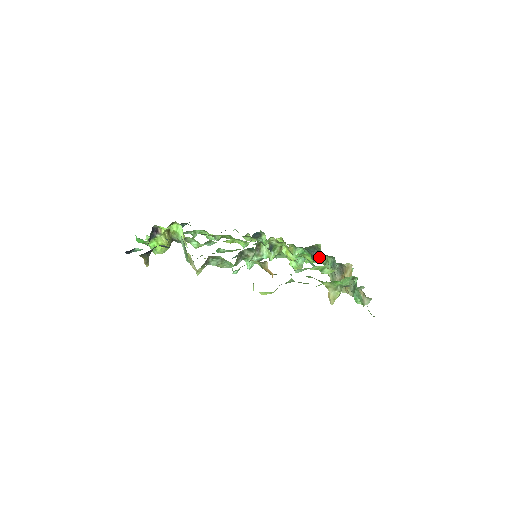
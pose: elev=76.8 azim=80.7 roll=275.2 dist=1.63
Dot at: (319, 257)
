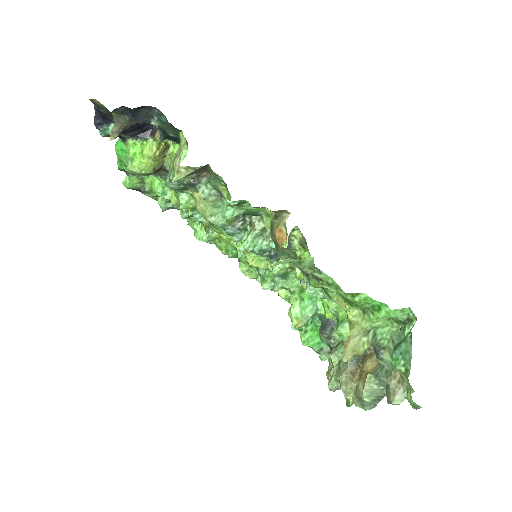
Dot at: (332, 331)
